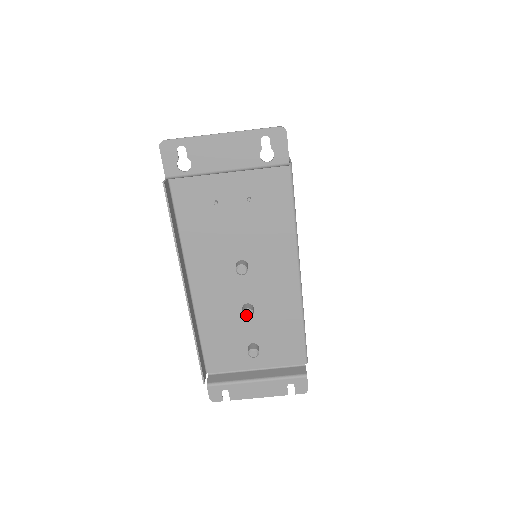
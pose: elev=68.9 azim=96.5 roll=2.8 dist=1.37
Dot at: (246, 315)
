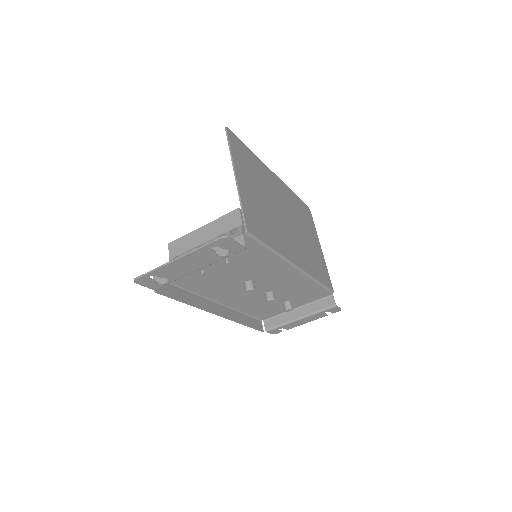
Dot at: (270, 302)
